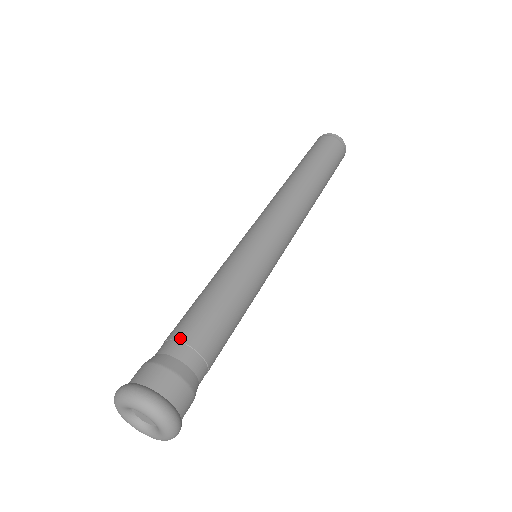
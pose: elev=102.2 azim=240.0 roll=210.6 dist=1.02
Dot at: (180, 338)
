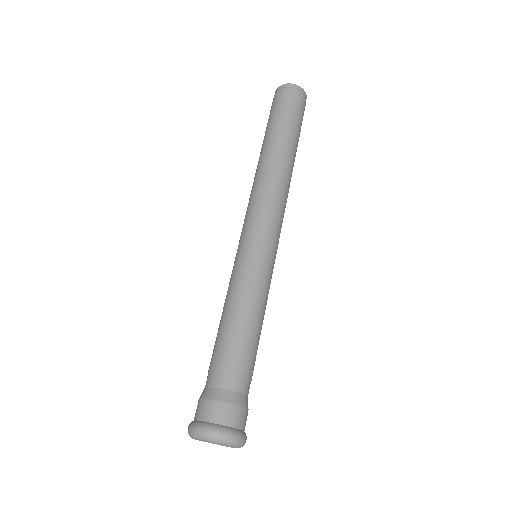
Dot at: (225, 370)
